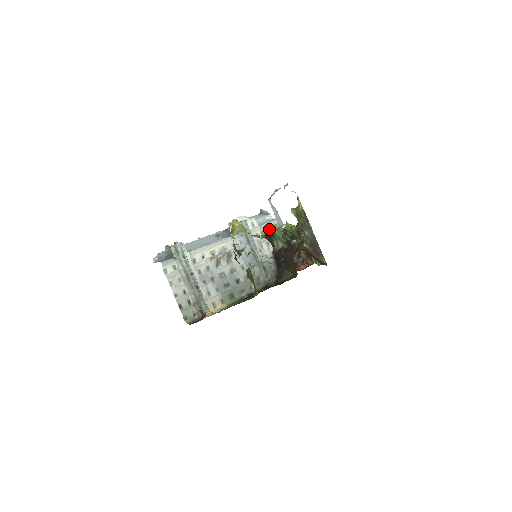
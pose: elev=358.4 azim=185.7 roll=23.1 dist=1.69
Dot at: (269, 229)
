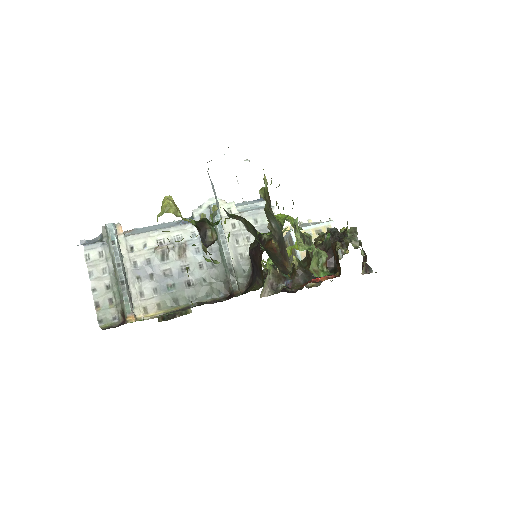
Dot at: (254, 219)
